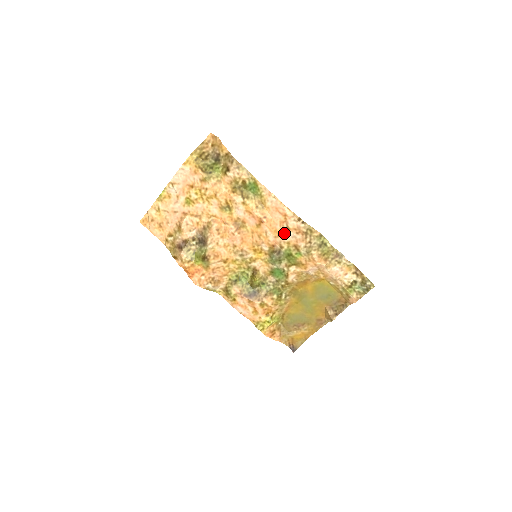
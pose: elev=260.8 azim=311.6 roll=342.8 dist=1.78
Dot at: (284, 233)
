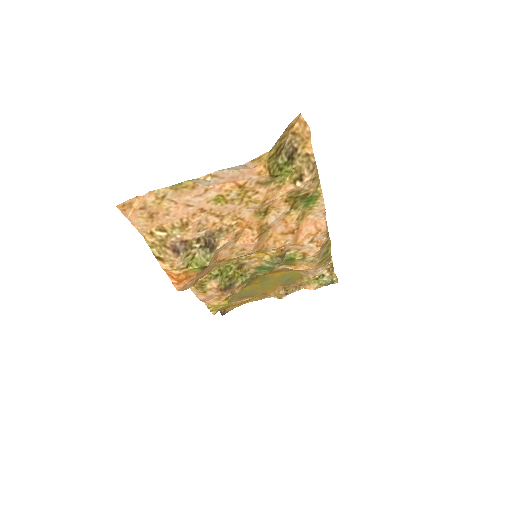
Dot at: (304, 243)
